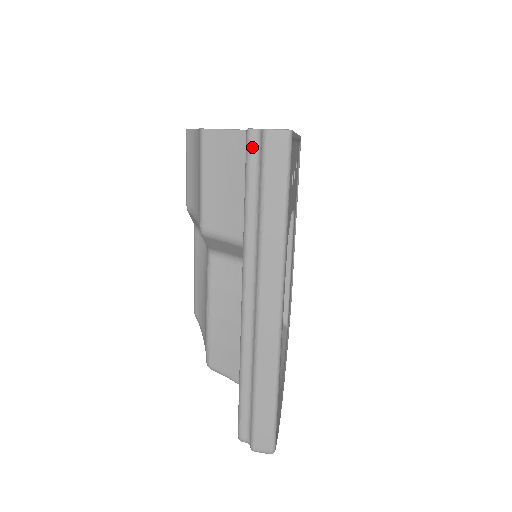
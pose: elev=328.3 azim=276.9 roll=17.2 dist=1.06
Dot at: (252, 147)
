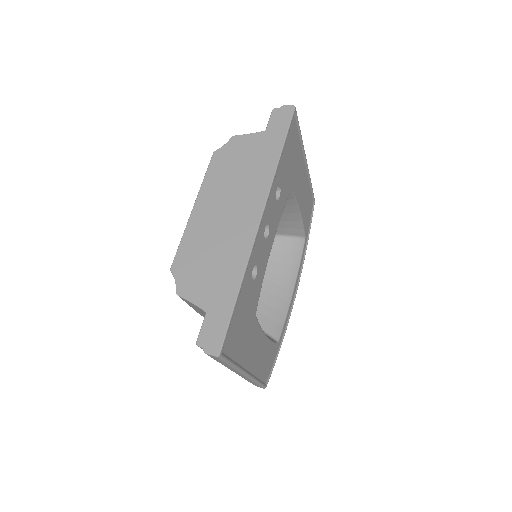
Dot at: occluded
